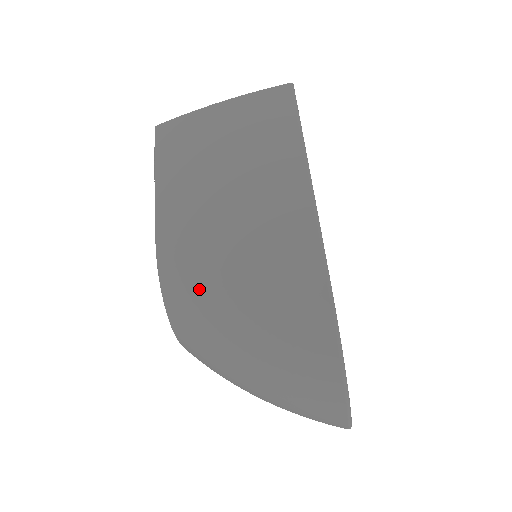
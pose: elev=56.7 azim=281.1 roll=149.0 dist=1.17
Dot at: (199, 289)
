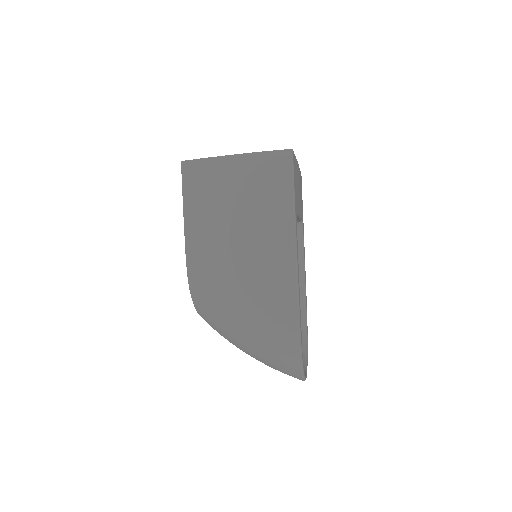
Dot at: (217, 306)
